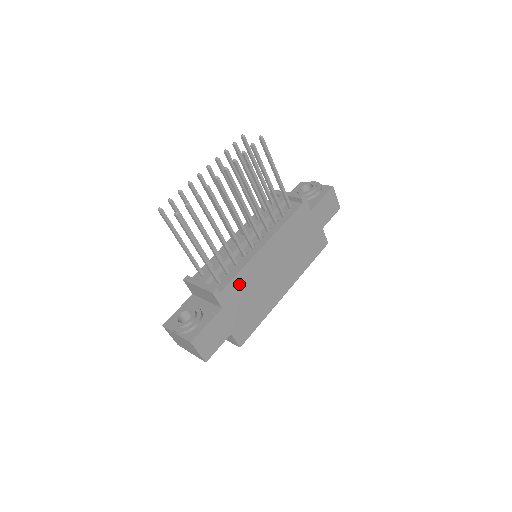
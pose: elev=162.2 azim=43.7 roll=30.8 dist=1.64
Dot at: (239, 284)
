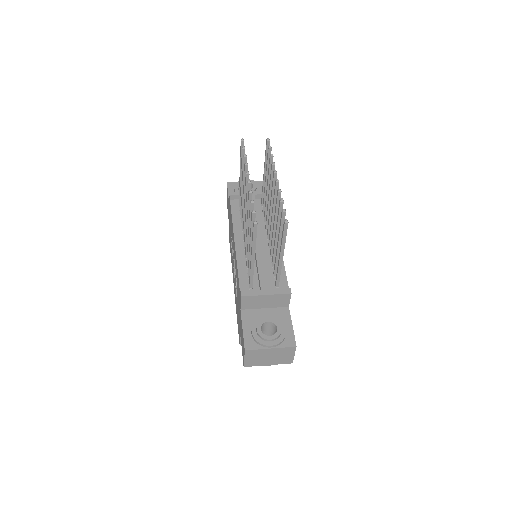
Dot at: occluded
